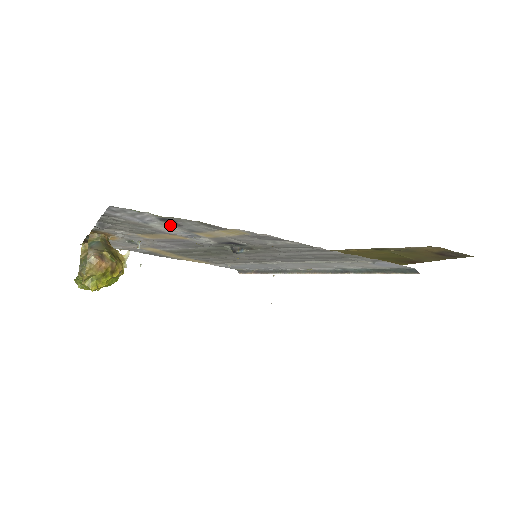
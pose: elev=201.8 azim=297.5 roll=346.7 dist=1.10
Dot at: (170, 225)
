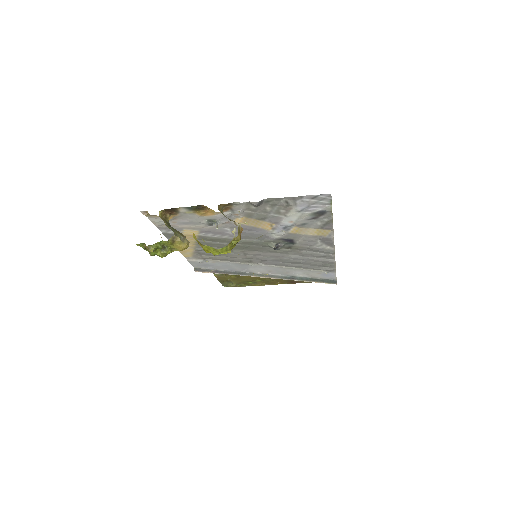
Dot at: (305, 217)
